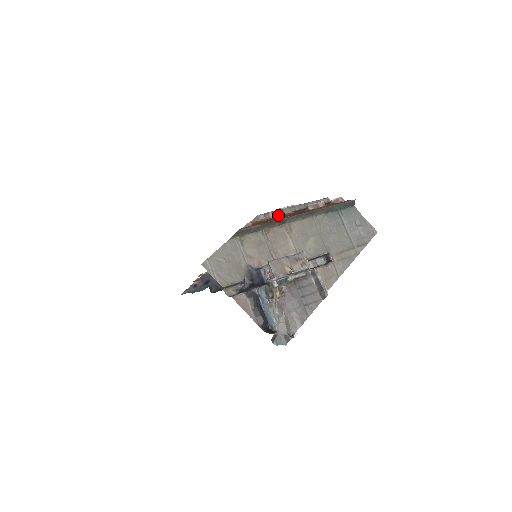
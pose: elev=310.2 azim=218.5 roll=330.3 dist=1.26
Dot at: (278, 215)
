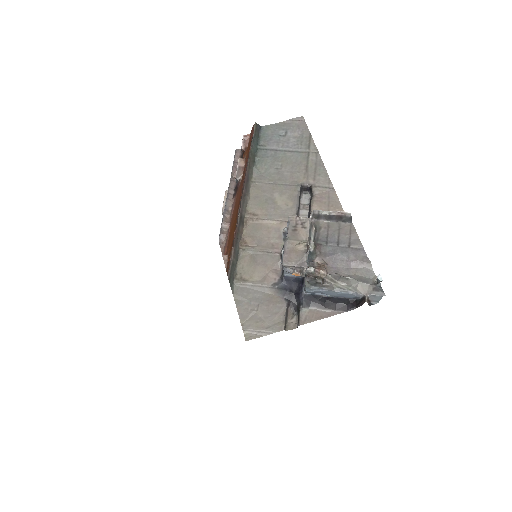
Dot at: (229, 217)
